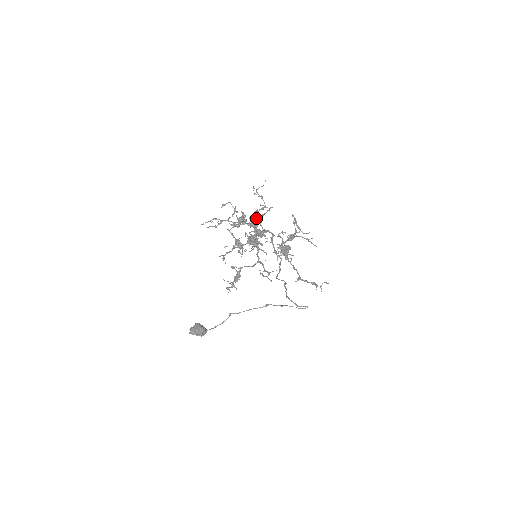
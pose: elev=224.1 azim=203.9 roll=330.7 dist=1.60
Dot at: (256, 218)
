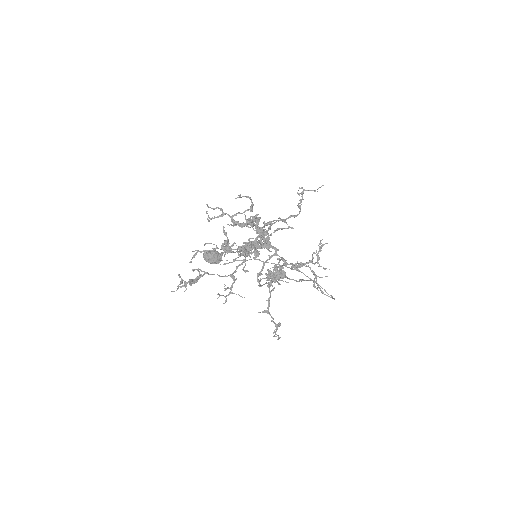
Dot at: (269, 227)
